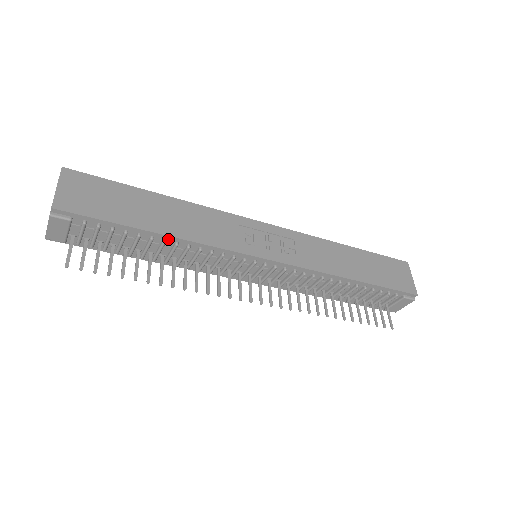
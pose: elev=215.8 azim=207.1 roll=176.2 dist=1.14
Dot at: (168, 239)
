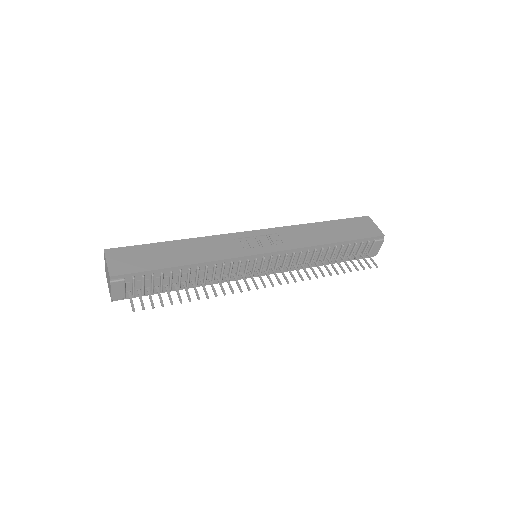
Dot at: (191, 267)
